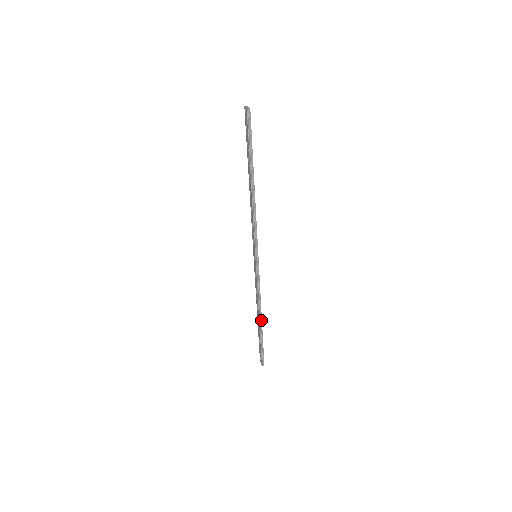
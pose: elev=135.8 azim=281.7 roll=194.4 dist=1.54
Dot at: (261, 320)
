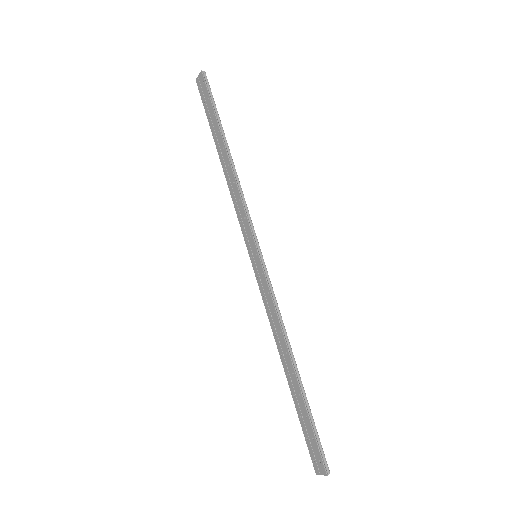
Dot at: (296, 366)
